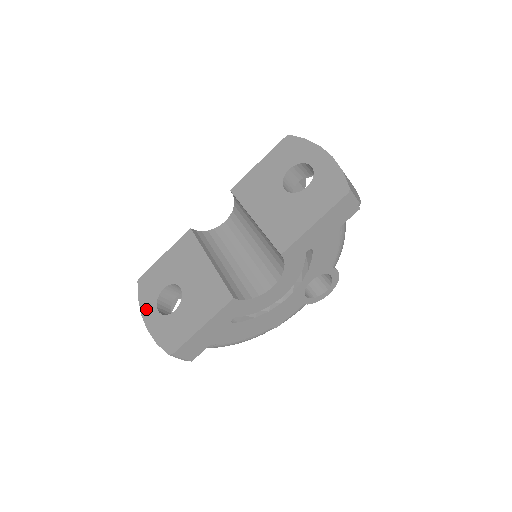
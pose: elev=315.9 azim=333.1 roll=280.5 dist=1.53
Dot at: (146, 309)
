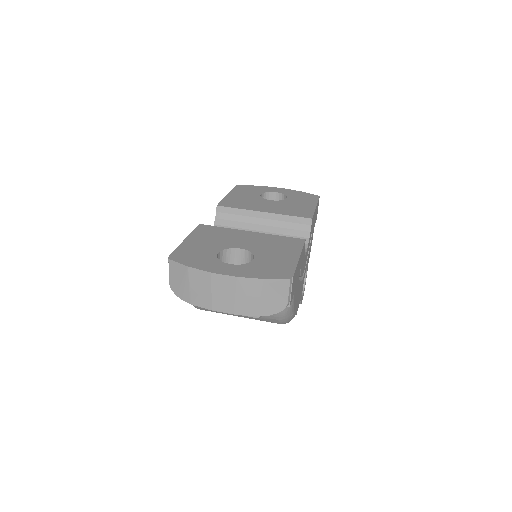
Dot at: (213, 267)
